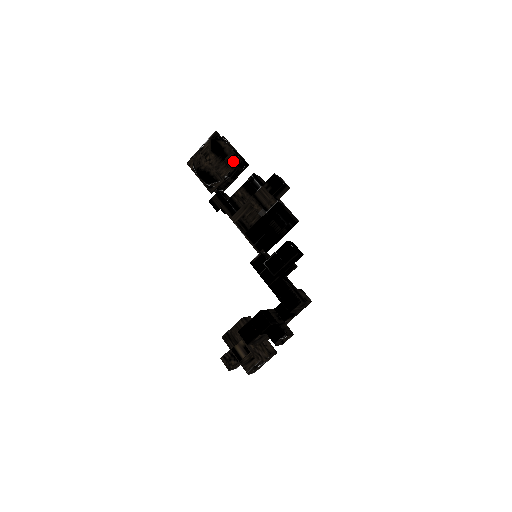
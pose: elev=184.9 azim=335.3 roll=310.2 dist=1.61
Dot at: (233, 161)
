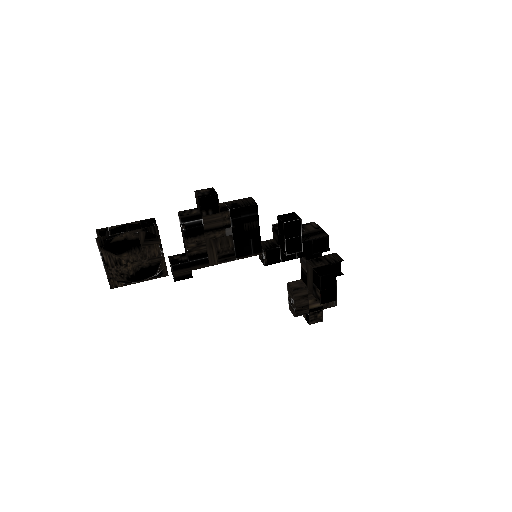
Dot at: (150, 236)
